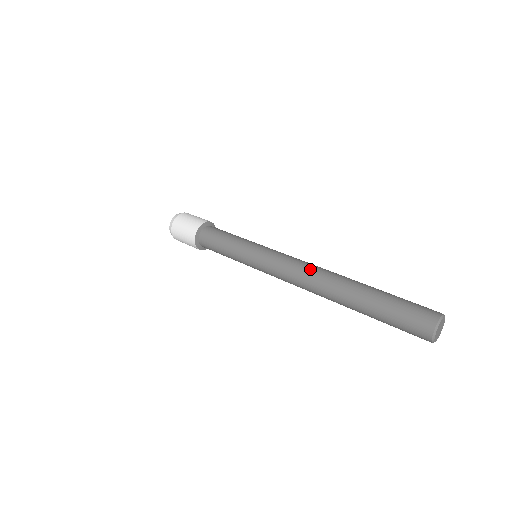
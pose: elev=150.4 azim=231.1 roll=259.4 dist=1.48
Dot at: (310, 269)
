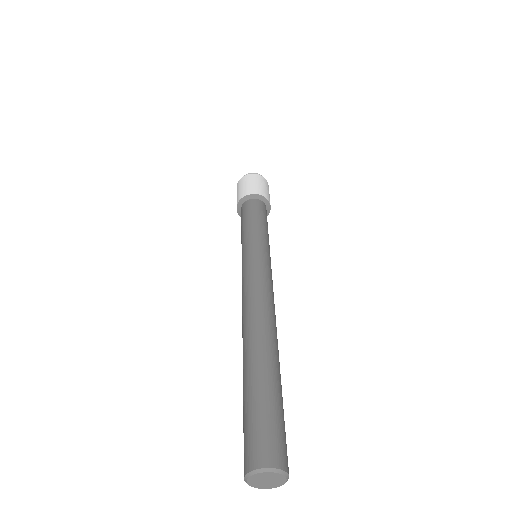
Dot at: (261, 303)
